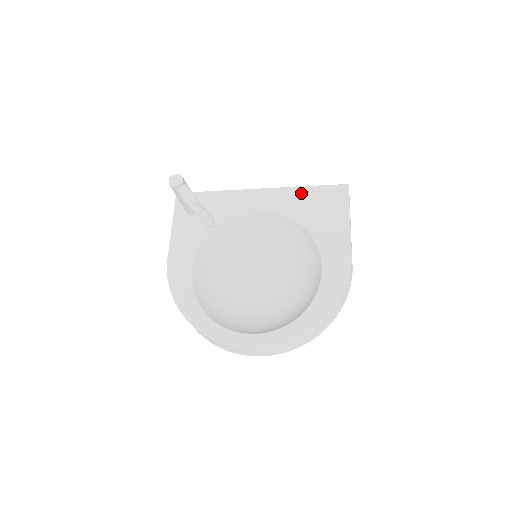
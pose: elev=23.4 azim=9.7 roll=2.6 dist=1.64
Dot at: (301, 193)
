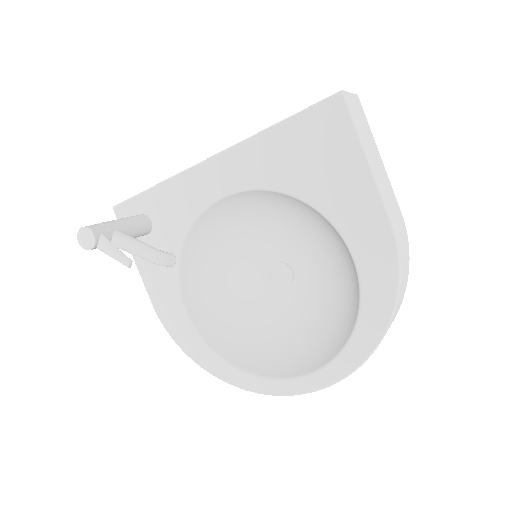
Dot at: (273, 141)
